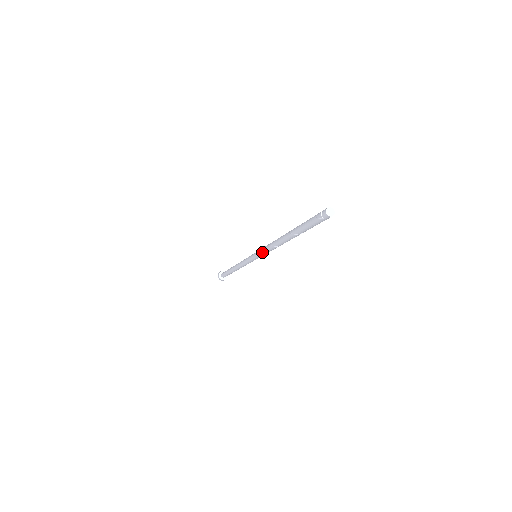
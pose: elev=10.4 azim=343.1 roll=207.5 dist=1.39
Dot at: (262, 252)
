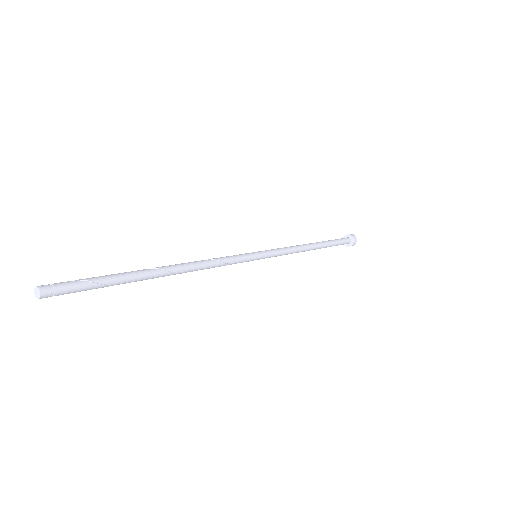
Dot at: occluded
